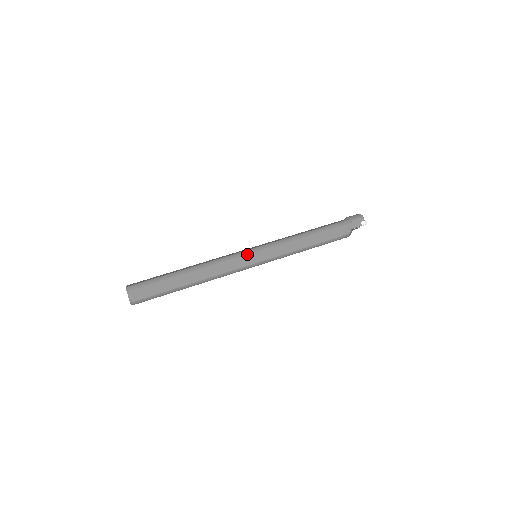
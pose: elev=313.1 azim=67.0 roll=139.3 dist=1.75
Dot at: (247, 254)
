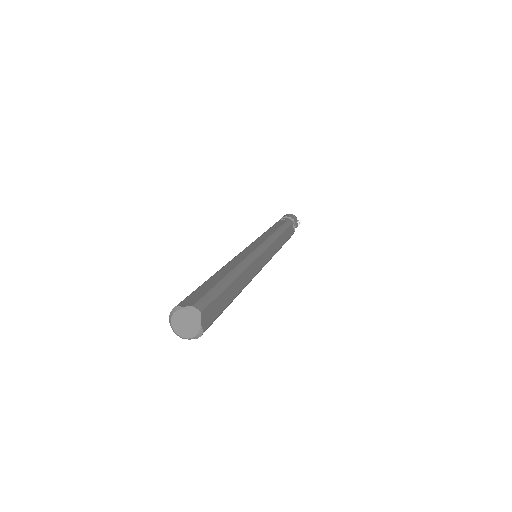
Dot at: (262, 252)
